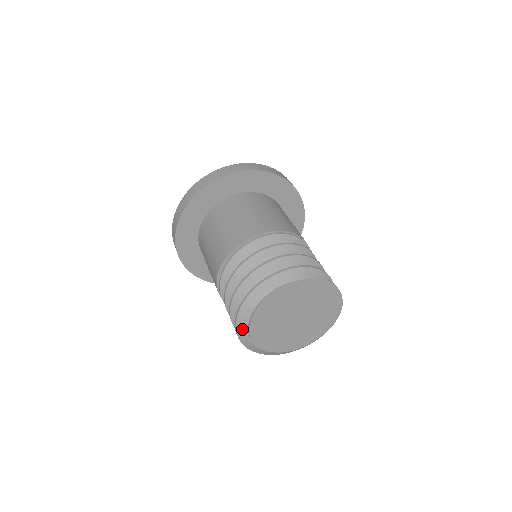
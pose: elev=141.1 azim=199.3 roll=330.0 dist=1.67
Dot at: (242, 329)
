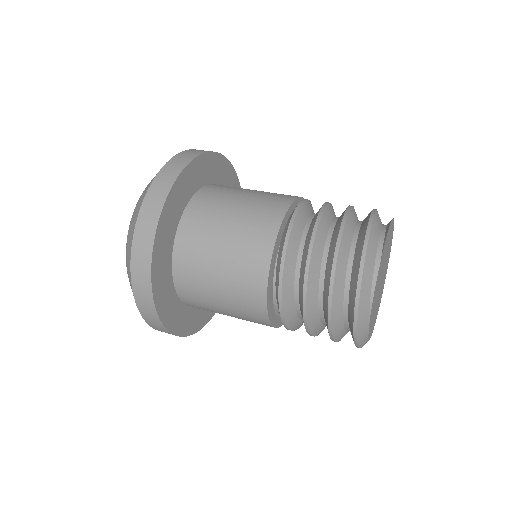
Dot at: (369, 265)
